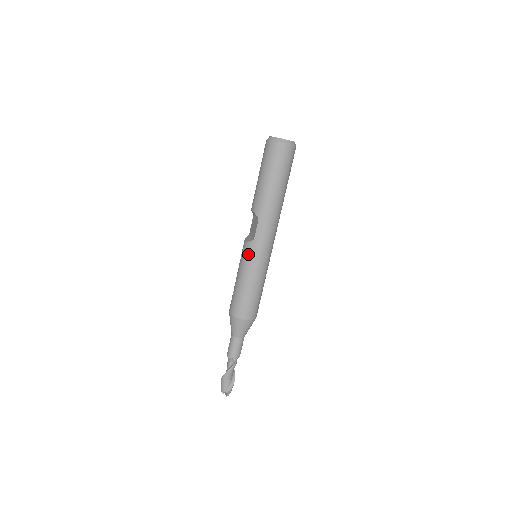
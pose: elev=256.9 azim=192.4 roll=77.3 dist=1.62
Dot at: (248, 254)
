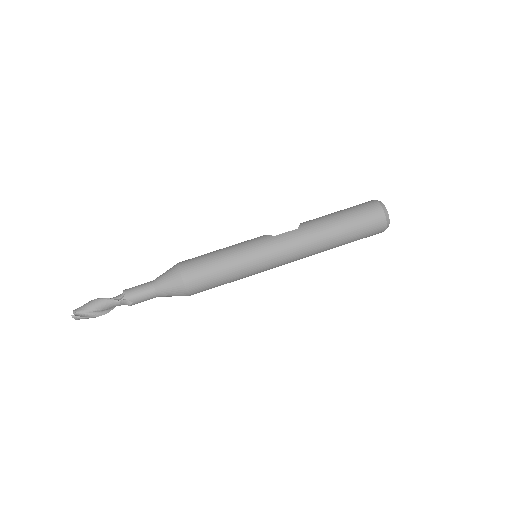
Dot at: (255, 240)
